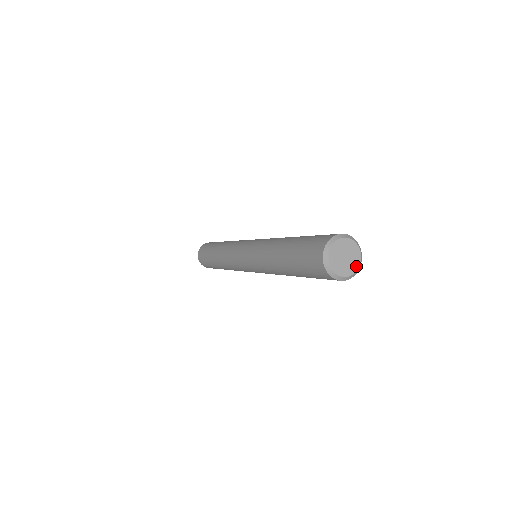
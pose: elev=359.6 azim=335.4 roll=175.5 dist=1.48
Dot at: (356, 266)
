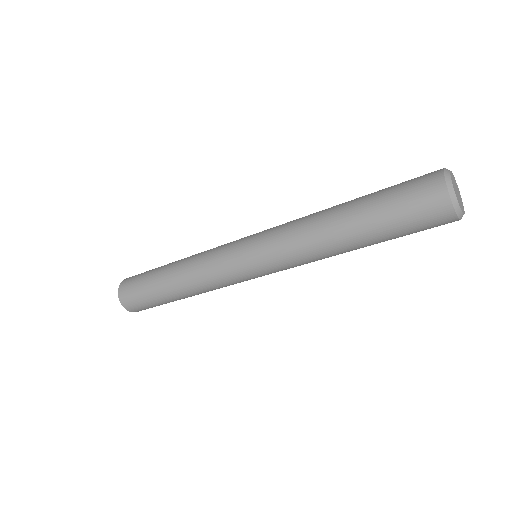
Dot at: (463, 206)
